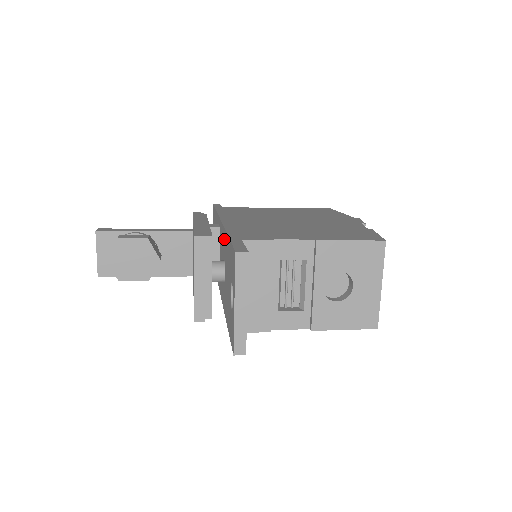
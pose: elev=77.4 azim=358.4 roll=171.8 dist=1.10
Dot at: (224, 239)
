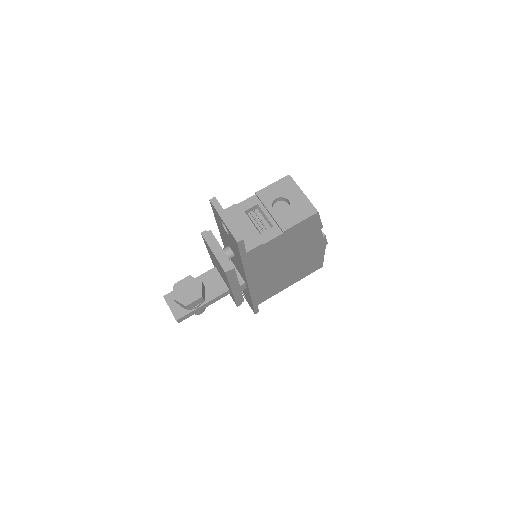
Dot at: (223, 238)
